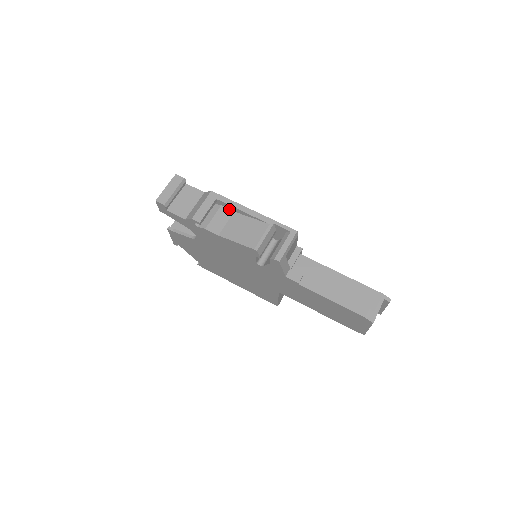
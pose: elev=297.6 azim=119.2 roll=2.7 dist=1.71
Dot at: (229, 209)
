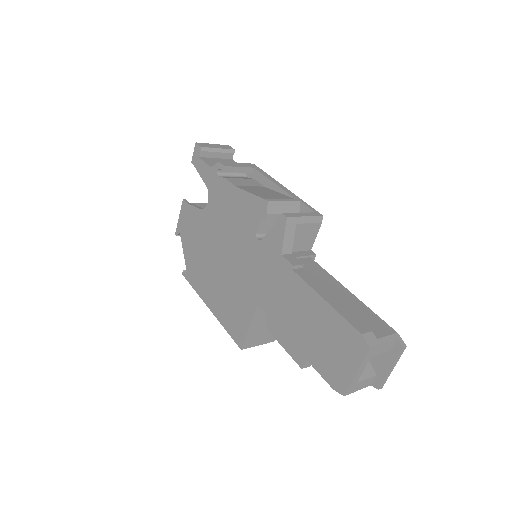
Dot at: (260, 183)
